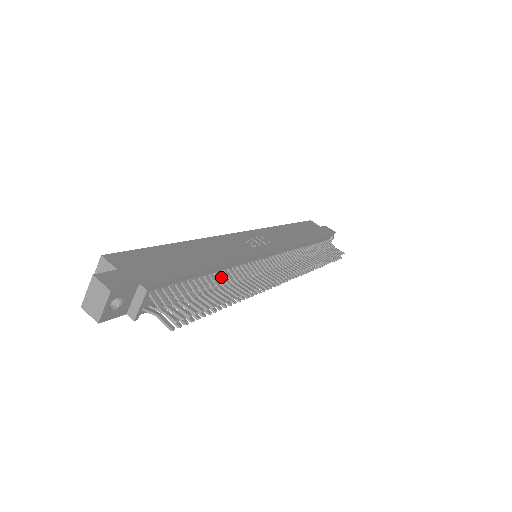
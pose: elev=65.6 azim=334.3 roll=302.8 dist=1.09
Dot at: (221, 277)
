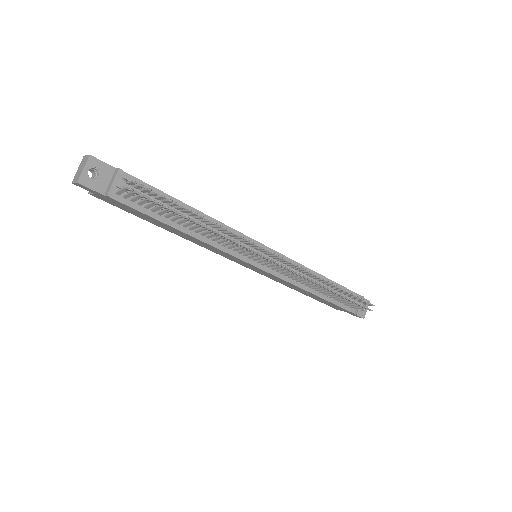
Dot at: occluded
